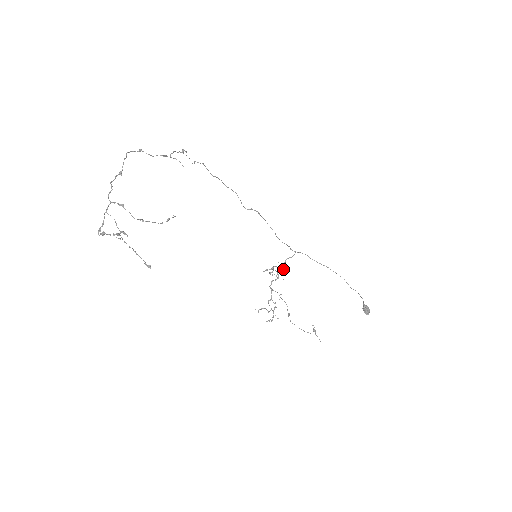
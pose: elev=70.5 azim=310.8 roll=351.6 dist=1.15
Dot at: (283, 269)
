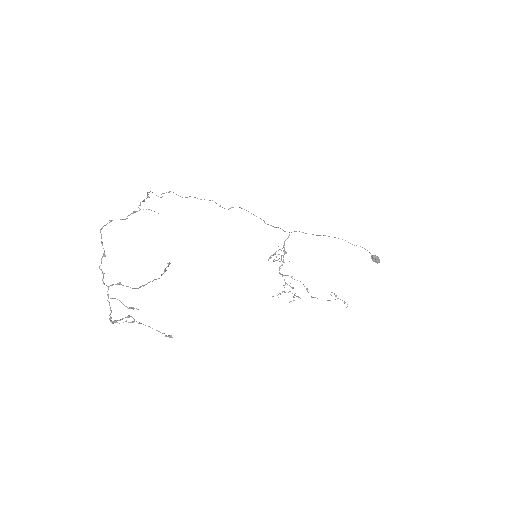
Dot at: (285, 252)
